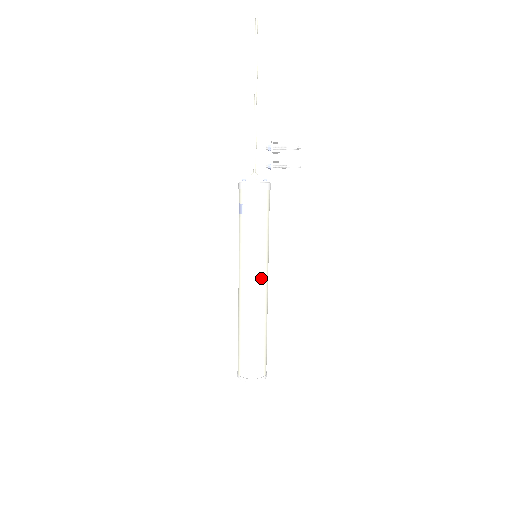
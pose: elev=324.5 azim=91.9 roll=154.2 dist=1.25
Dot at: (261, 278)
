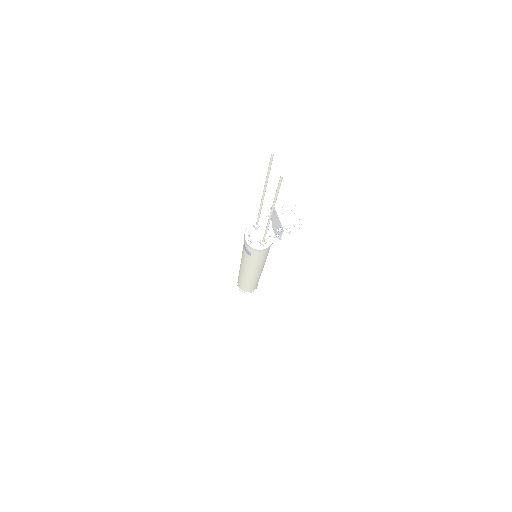
Dot at: (262, 268)
